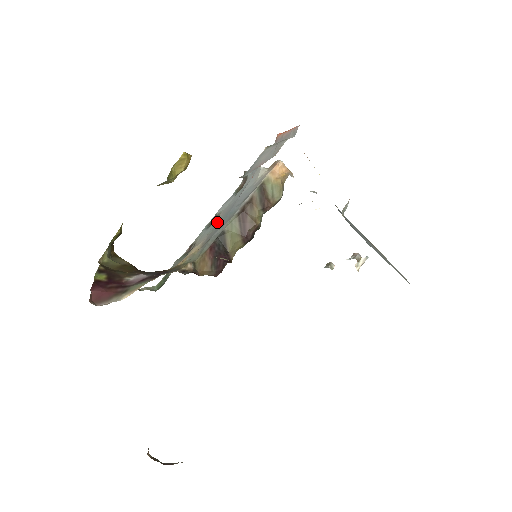
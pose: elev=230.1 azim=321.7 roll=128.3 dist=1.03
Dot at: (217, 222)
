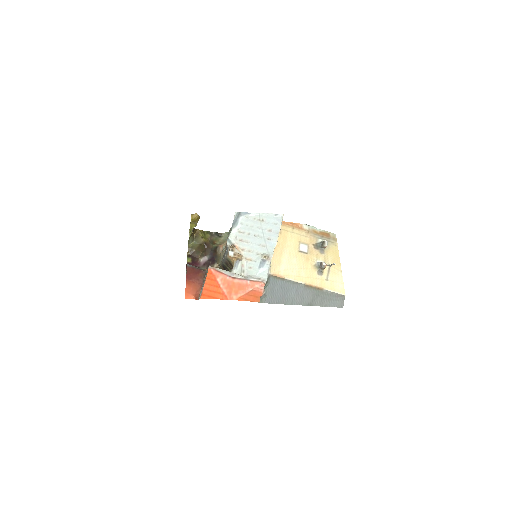
Dot at: occluded
